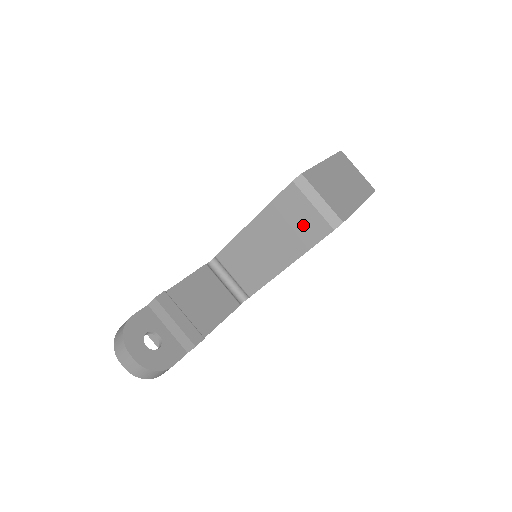
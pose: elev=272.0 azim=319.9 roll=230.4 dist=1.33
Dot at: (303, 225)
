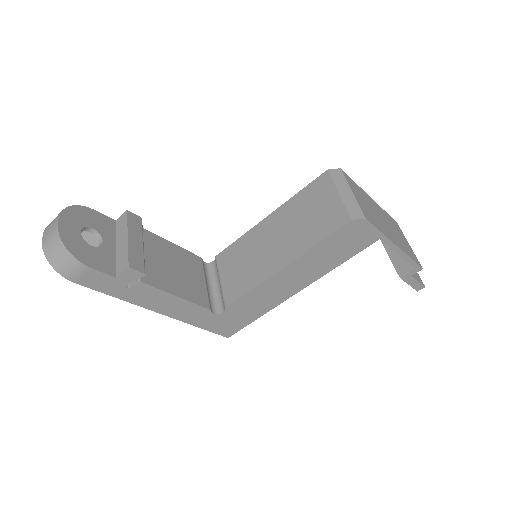
Dot at: (320, 216)
